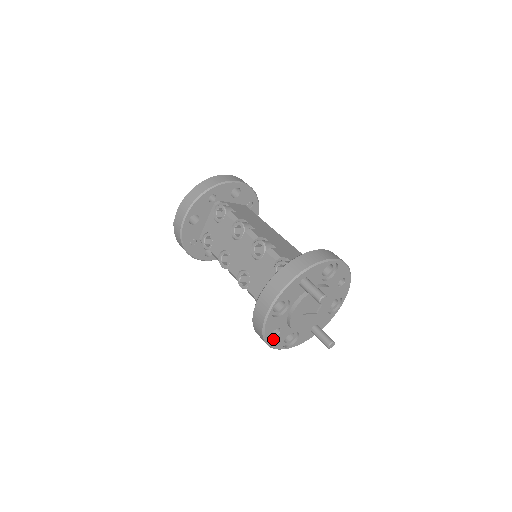
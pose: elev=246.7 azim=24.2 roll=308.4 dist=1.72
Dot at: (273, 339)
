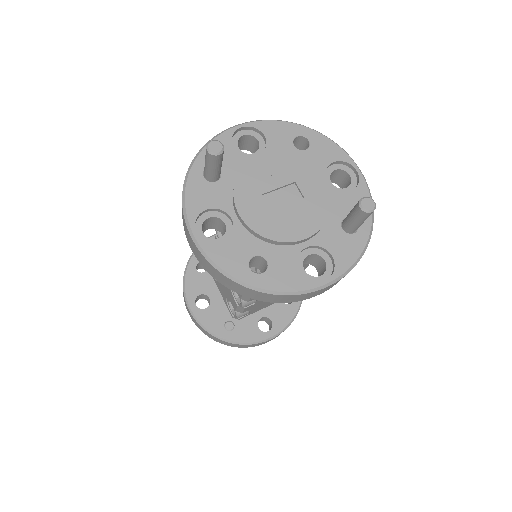
Dot at: (268, 278)
